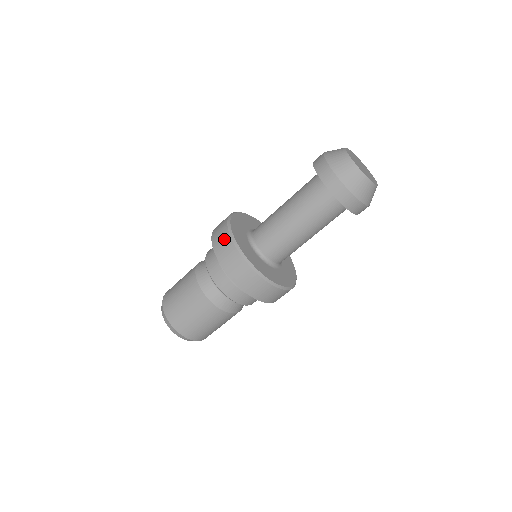
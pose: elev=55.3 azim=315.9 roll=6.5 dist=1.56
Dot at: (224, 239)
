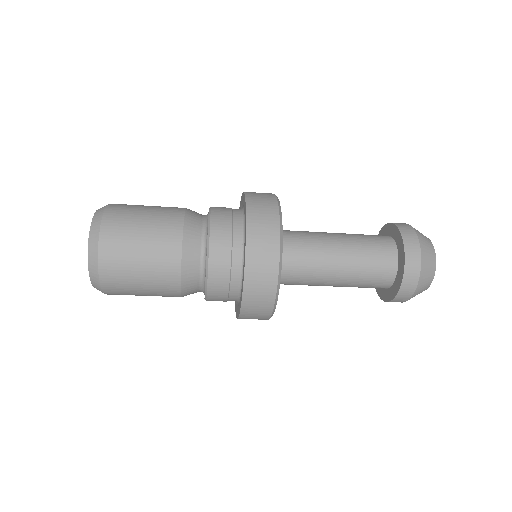
Dot at: (268, 266)
